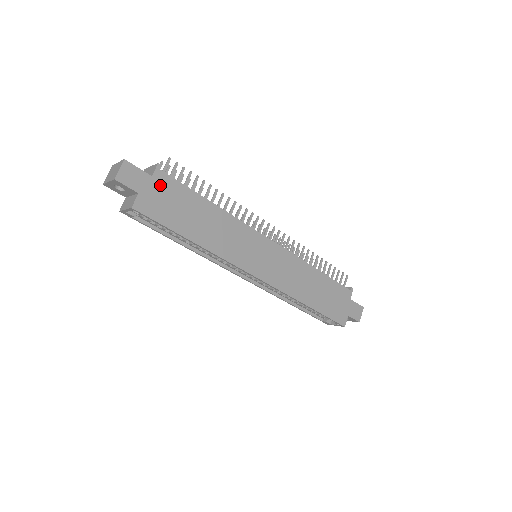
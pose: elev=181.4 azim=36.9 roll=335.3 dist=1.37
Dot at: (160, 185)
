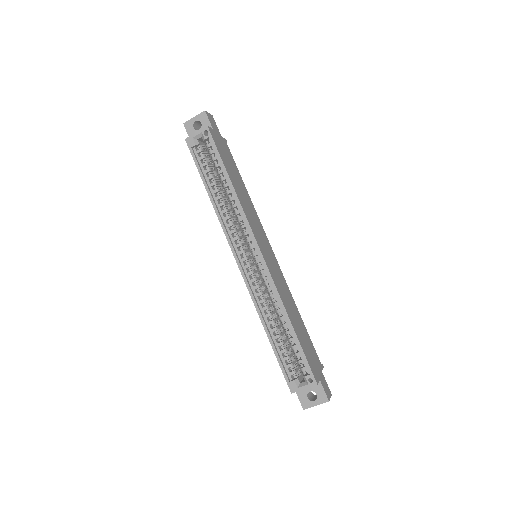
Dot at: (224, 144)
